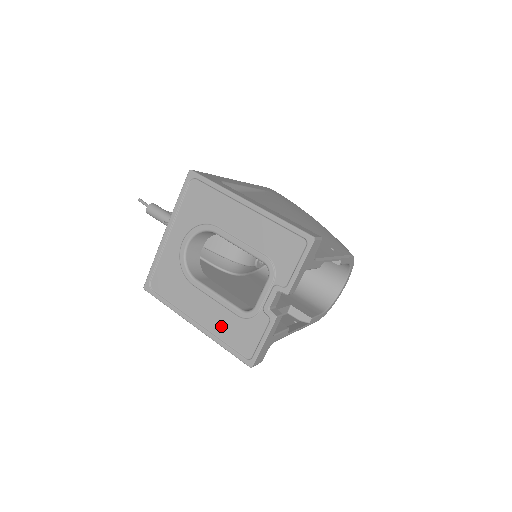
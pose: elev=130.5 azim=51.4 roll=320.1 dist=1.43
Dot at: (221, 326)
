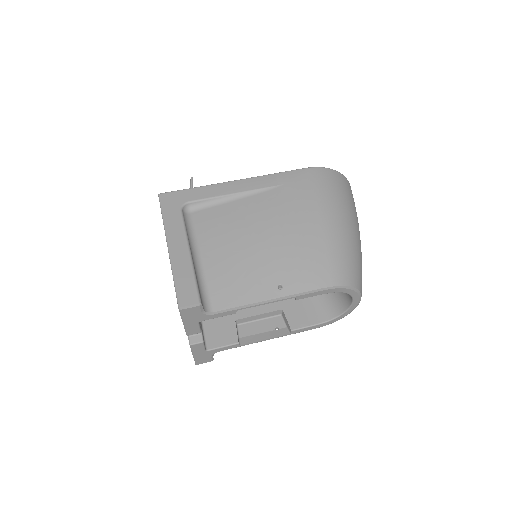
Dot at: occluded
